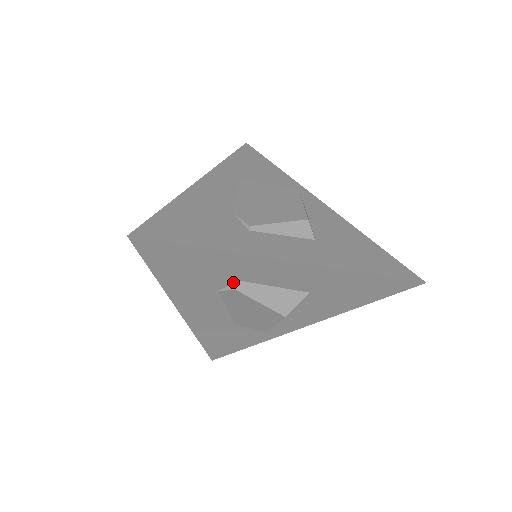
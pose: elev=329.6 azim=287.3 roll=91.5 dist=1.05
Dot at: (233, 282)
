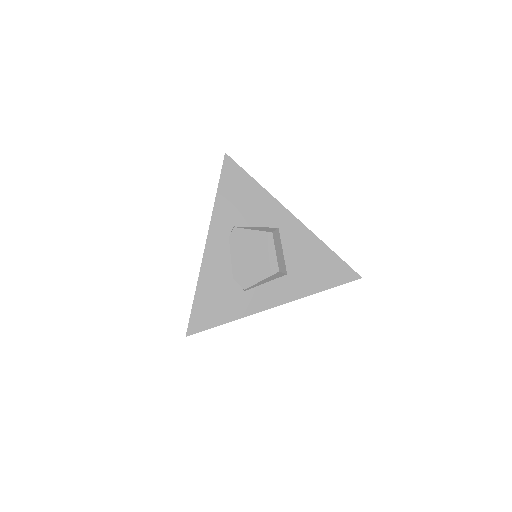
Dot at: occluded
